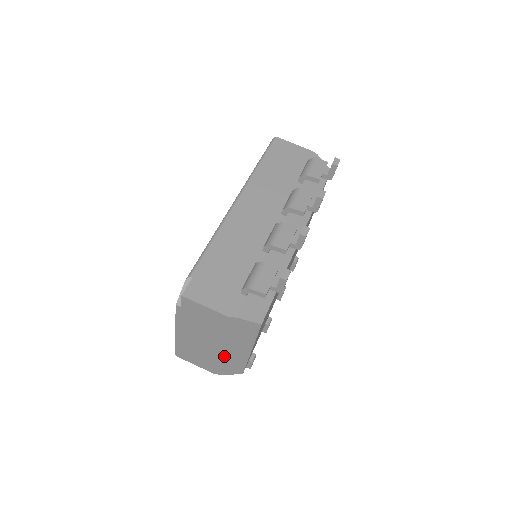
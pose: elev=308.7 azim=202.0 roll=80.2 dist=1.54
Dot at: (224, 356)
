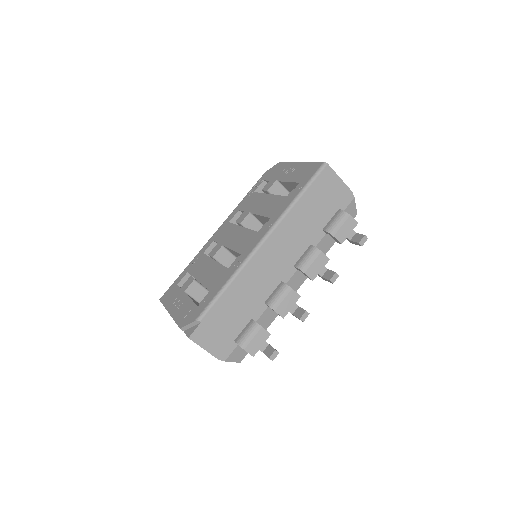
Dot at: occluded
